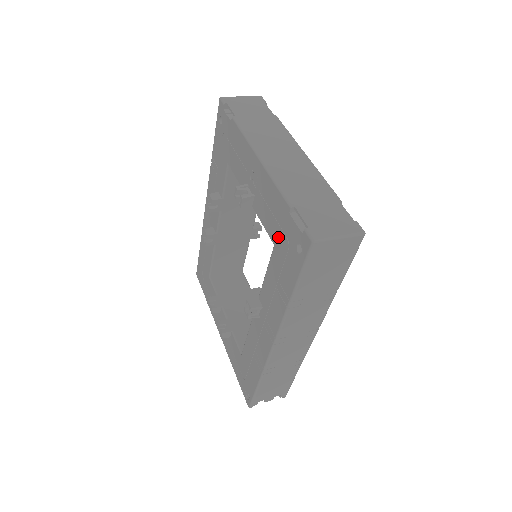
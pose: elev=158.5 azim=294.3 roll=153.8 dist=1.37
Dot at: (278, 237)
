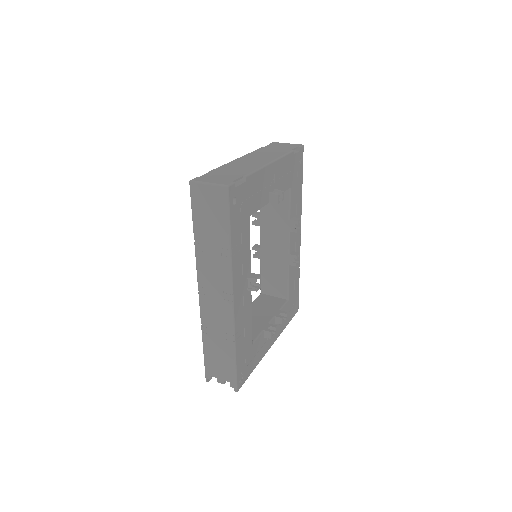
Dot at: occluded
